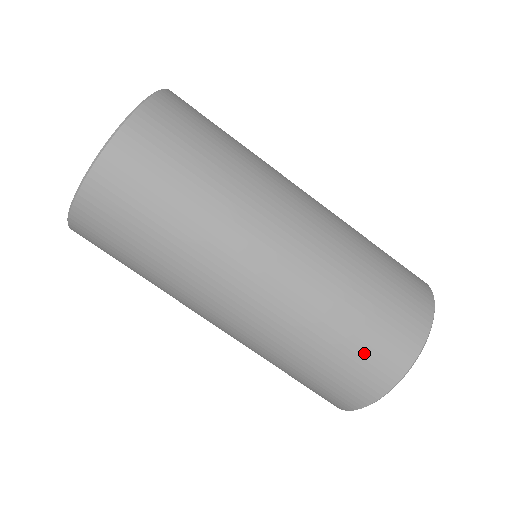
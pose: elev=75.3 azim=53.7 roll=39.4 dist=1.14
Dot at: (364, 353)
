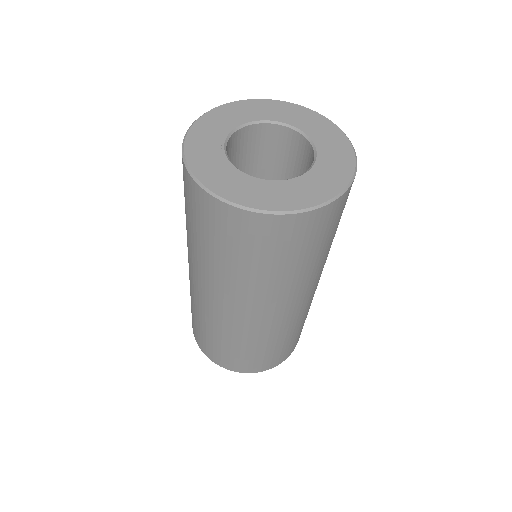
Dot at: (291, 345)
